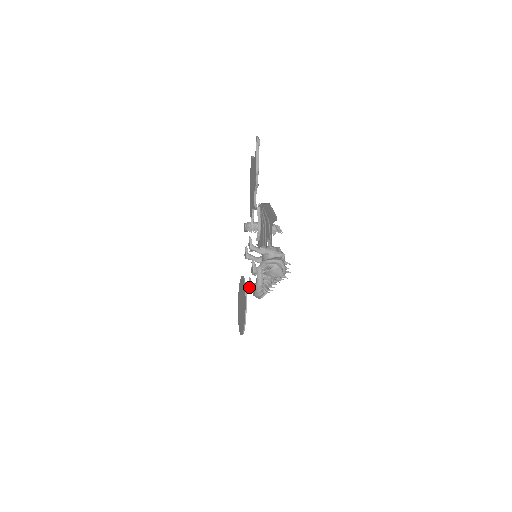
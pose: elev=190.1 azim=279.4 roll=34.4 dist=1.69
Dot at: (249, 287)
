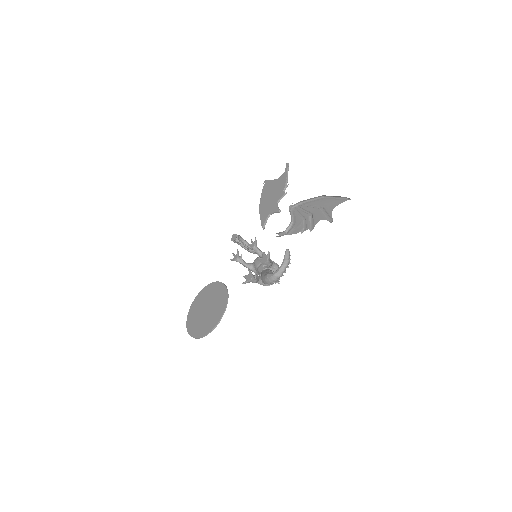
Dot at: (252, 276)
